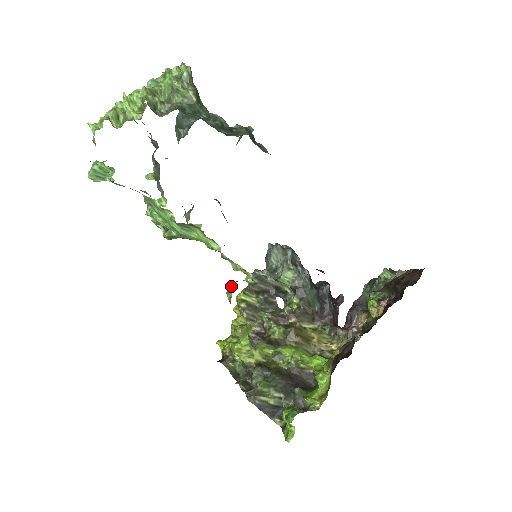
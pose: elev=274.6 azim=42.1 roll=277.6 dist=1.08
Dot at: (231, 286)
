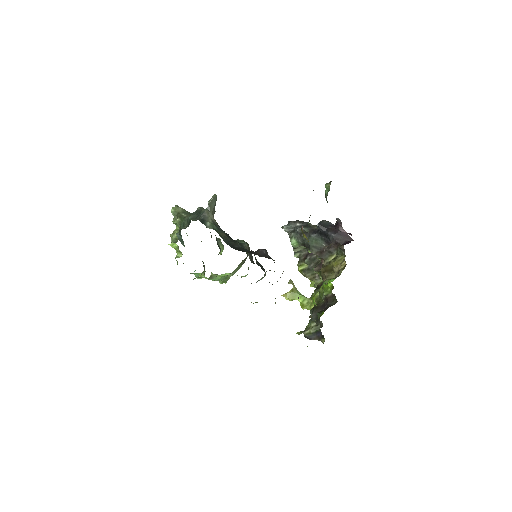
Dot at: occluded
